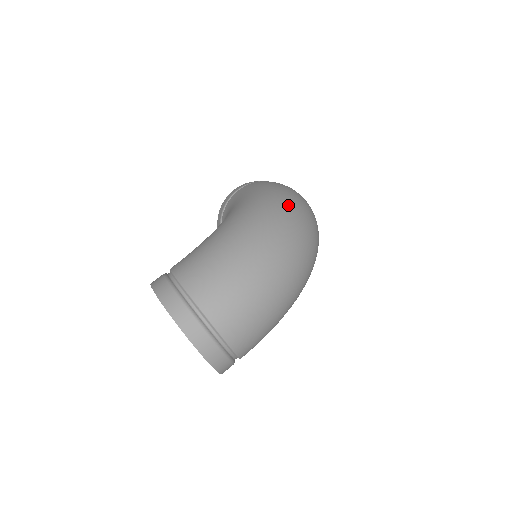
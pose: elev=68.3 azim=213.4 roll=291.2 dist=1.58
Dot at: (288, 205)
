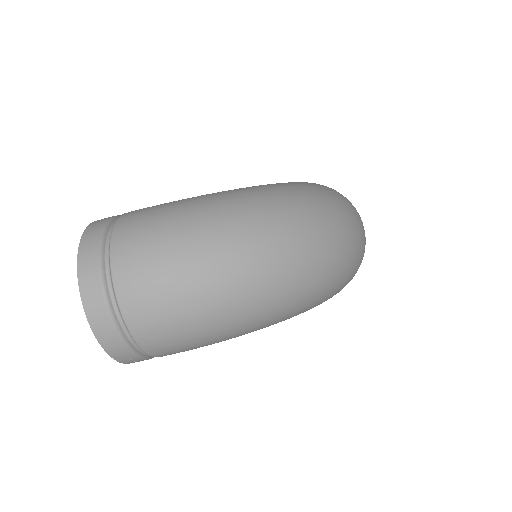
Dot at: (312, 203)
